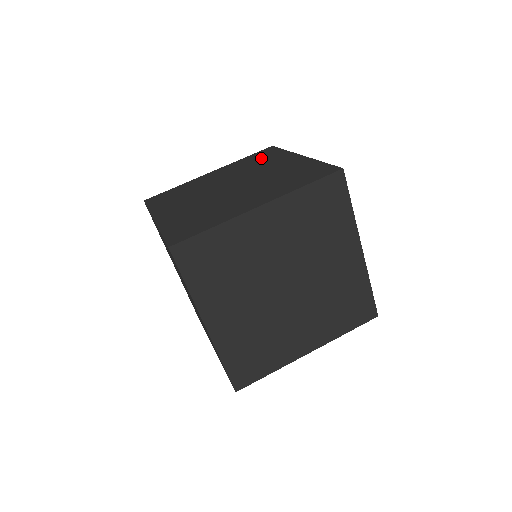
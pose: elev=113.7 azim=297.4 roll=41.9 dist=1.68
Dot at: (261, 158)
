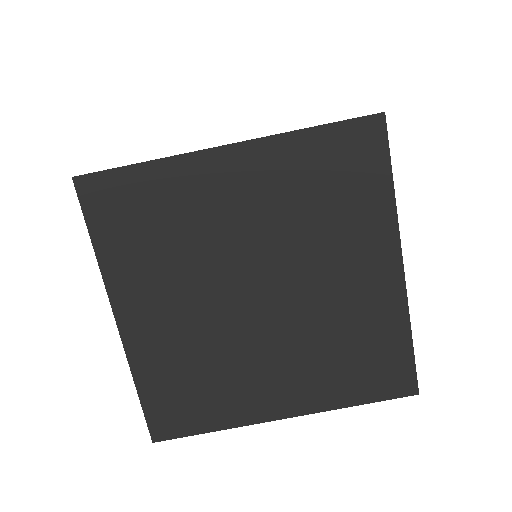
Dot at: (340, 185)
